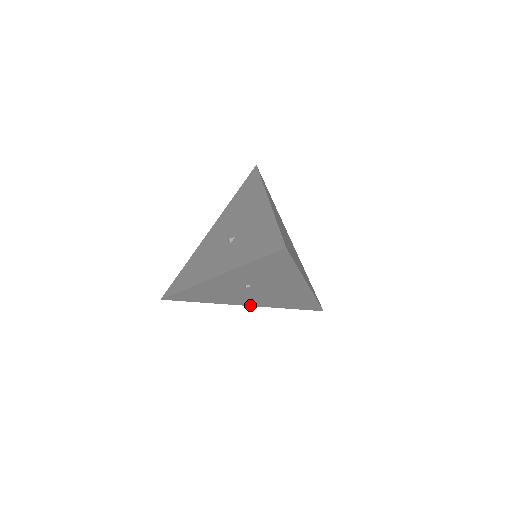
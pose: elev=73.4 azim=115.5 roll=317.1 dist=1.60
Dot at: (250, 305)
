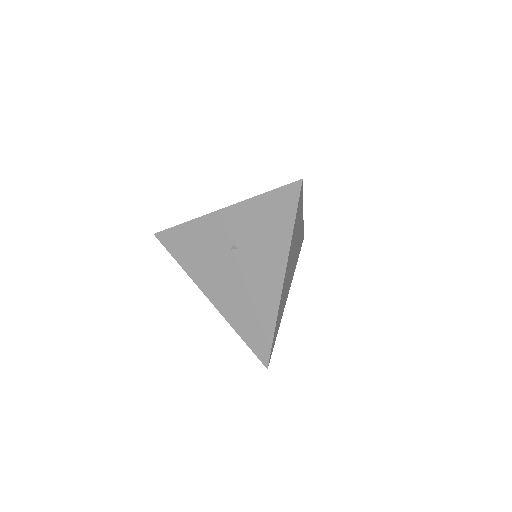
Dot at: (212, 301)
